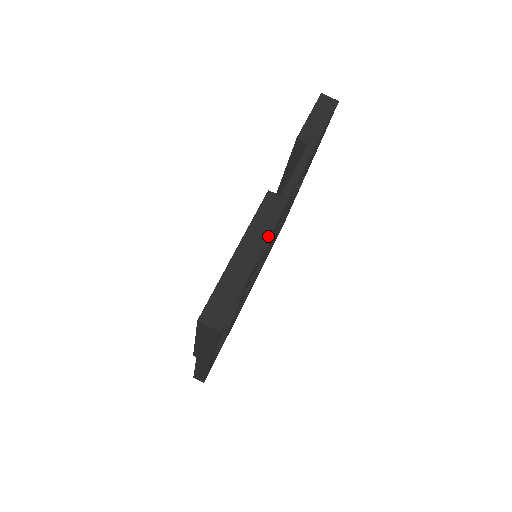
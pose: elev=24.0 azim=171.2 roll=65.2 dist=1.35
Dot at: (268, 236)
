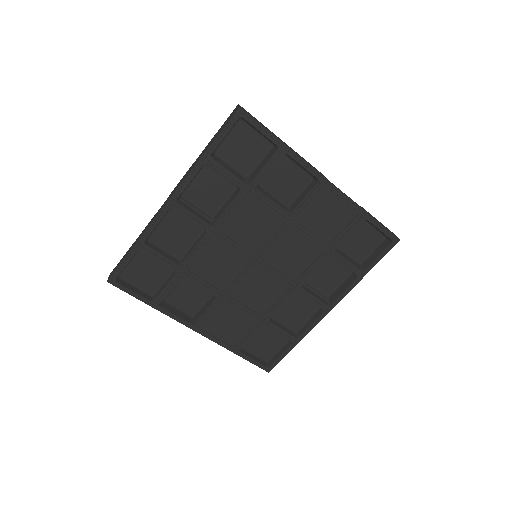
Dot at: (302, 158)
